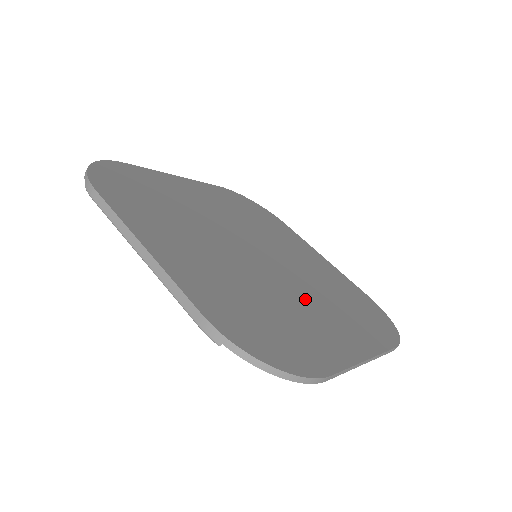
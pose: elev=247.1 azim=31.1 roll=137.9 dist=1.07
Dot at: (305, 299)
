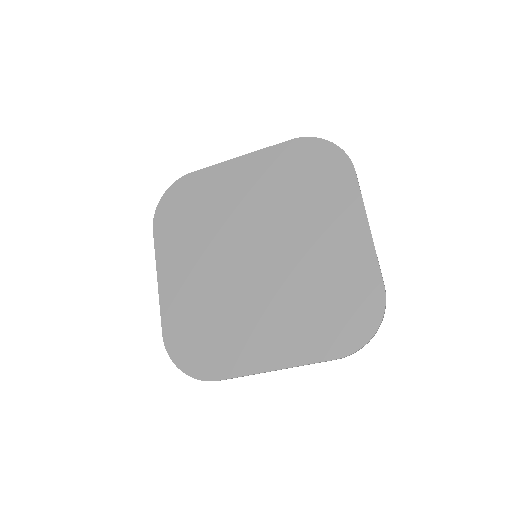
Dot at: (263, 308)
